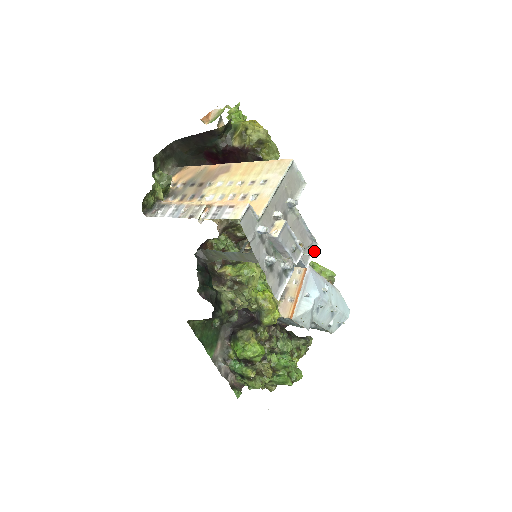
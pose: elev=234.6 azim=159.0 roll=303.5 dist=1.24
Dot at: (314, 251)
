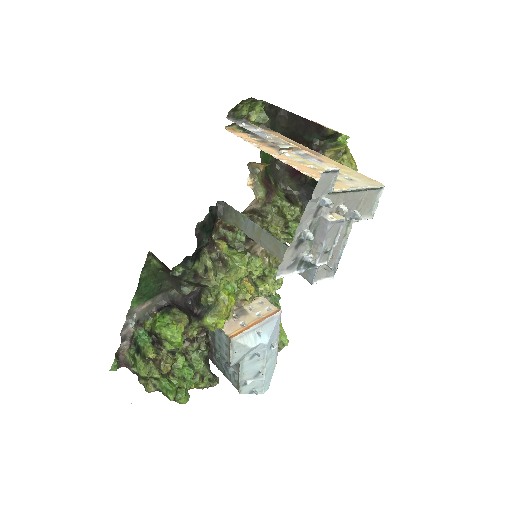
Dot at: (327, 279)
